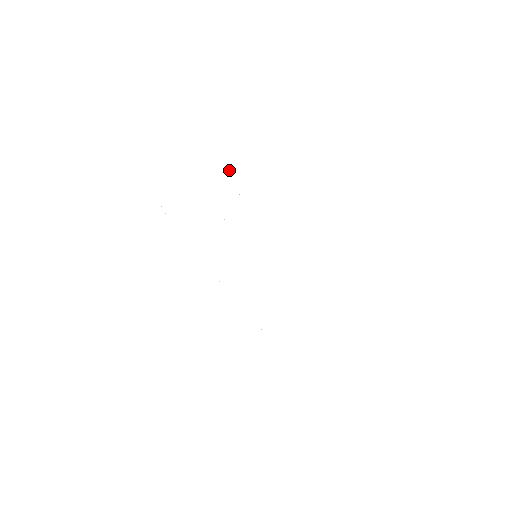
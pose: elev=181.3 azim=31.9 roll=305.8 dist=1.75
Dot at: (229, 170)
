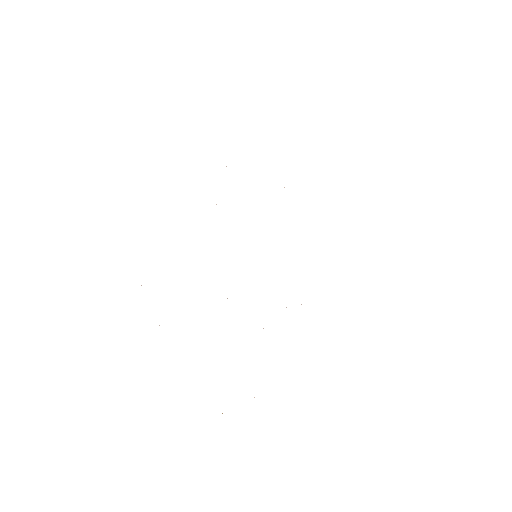
Dot at: occluded
